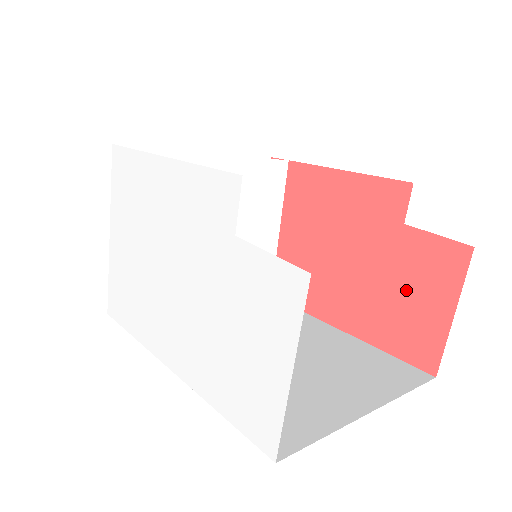
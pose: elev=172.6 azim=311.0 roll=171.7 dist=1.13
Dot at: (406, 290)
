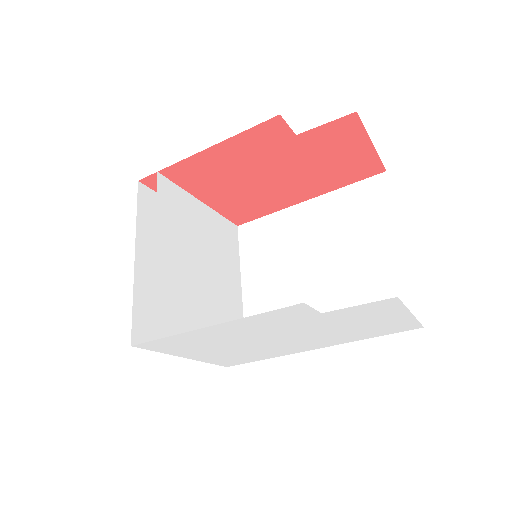
Dot at: (331, 158)
